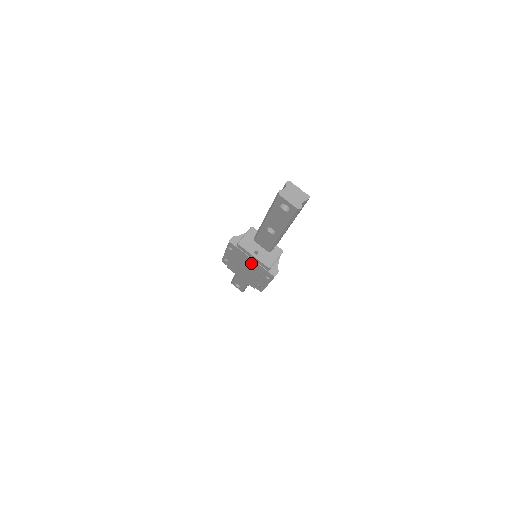
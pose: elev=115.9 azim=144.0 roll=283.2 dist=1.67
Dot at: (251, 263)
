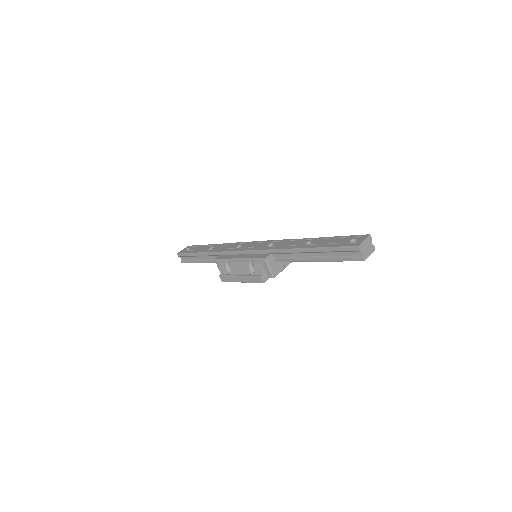
Dot at: occluded
